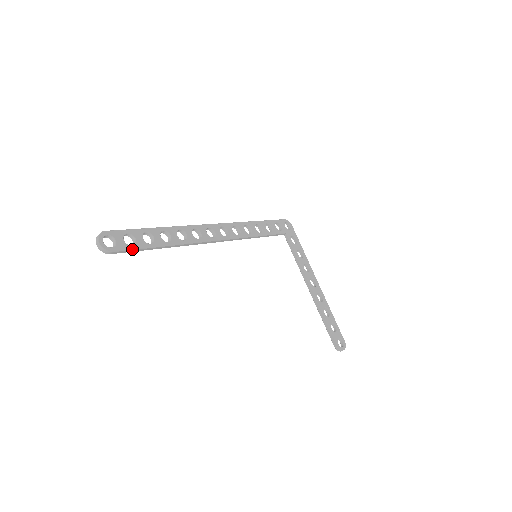
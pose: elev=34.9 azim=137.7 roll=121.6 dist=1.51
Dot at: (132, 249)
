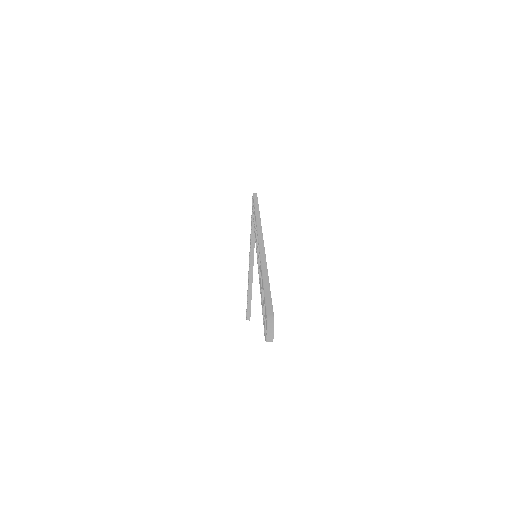
Dot at: occluded
